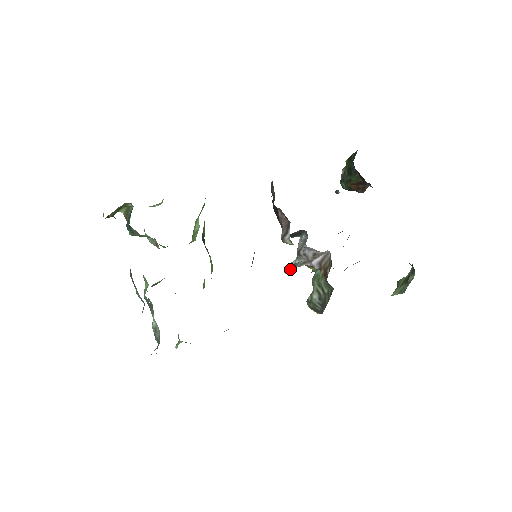
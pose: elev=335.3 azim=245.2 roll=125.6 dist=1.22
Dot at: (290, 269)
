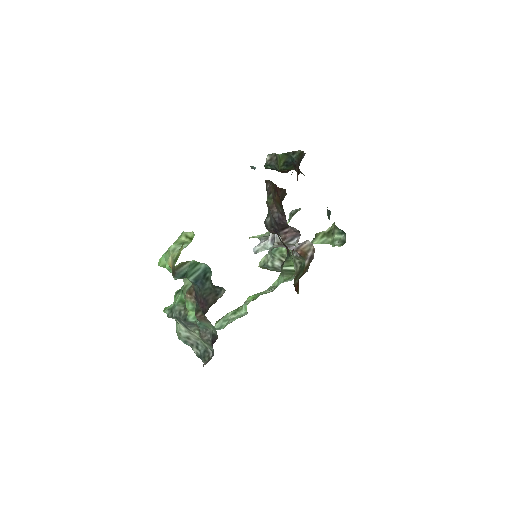
Dot at: (259, 250)
